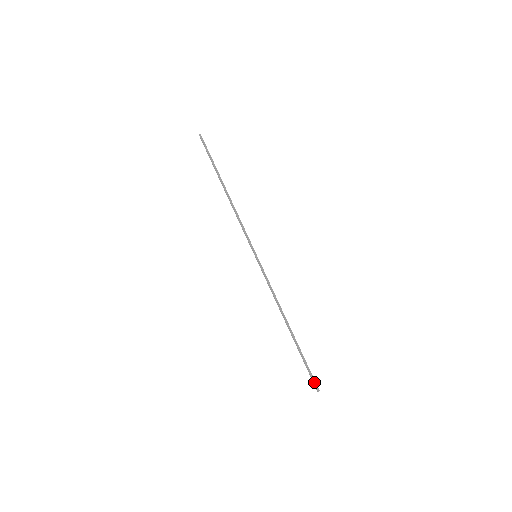
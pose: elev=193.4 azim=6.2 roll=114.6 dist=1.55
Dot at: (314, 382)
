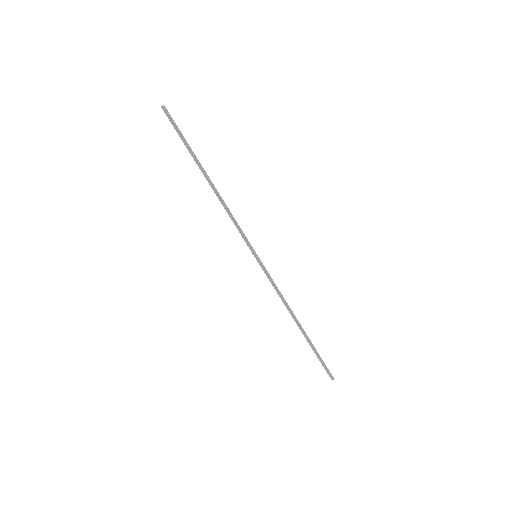
Dot at: (329, 372)
